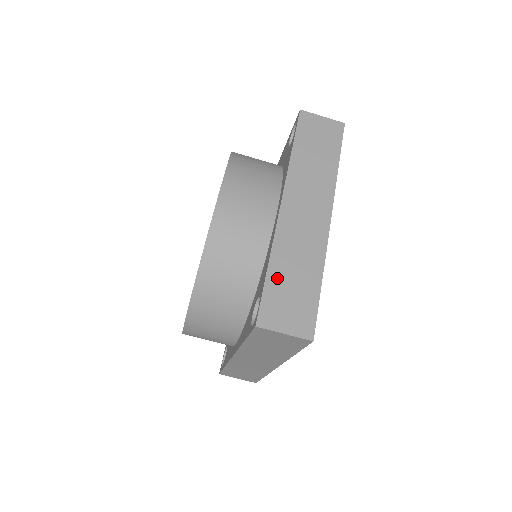
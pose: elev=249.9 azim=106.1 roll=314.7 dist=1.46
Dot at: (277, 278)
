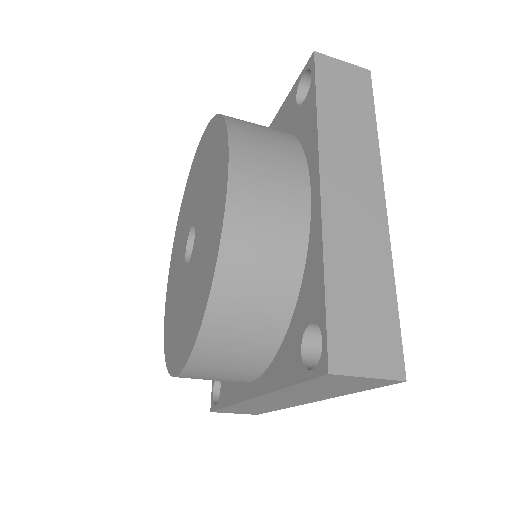
Dot at: (340, 294)
